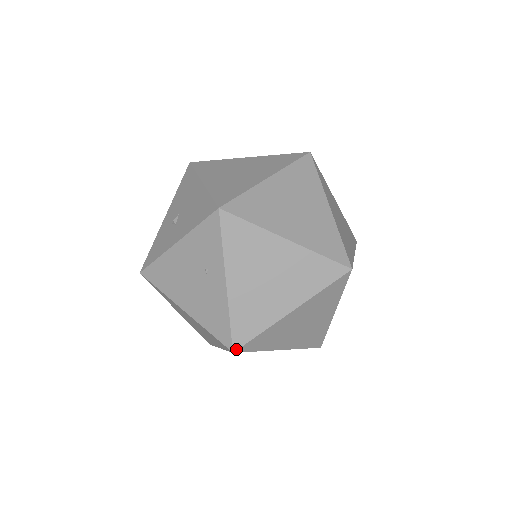
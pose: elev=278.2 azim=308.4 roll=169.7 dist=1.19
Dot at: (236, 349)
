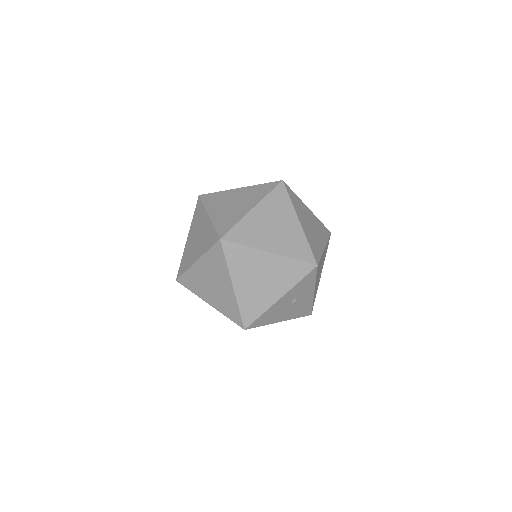
Dot at: (177, 279)
